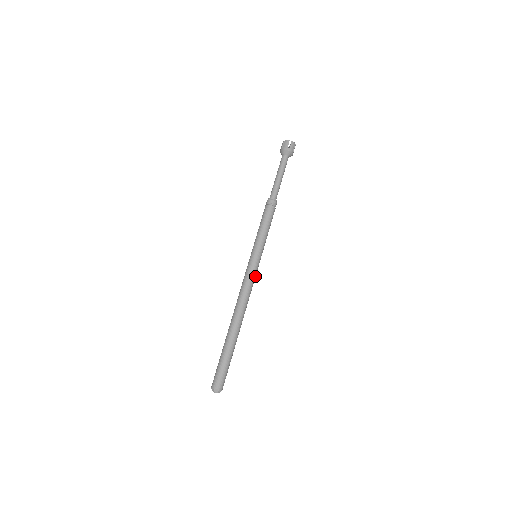
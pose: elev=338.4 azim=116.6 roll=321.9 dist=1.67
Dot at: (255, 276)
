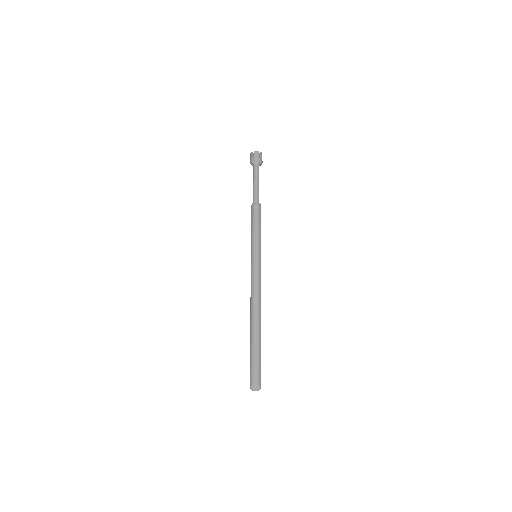
Dot at: occluded
